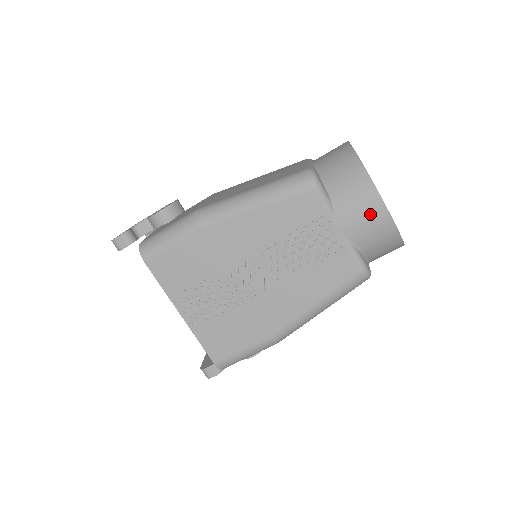
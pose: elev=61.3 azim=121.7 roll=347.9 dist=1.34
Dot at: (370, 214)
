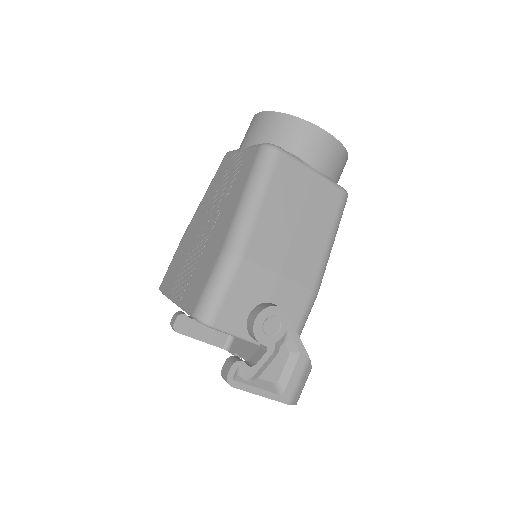
Dot at: (253, 125)
